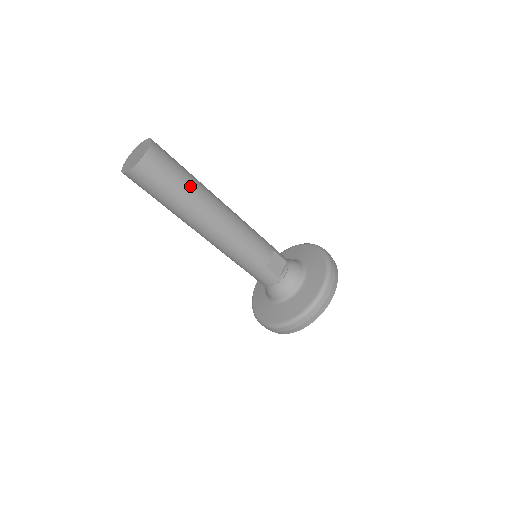
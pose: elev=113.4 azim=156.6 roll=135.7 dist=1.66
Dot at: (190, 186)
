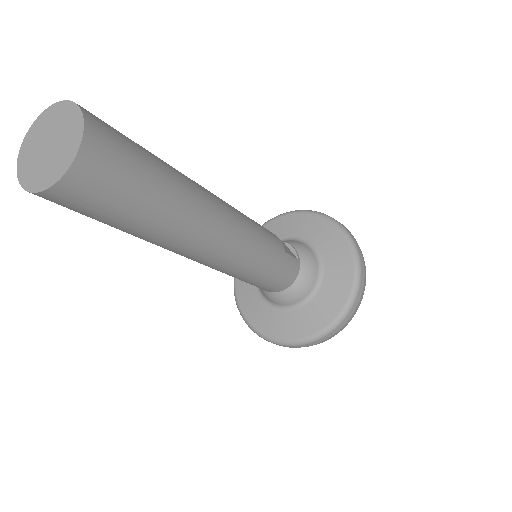
Dot at: (164, 162)
